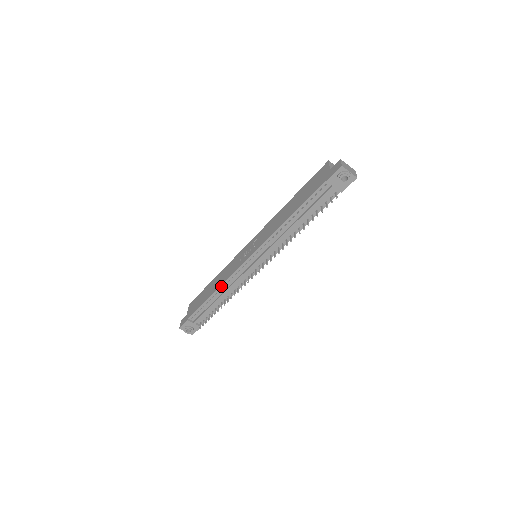
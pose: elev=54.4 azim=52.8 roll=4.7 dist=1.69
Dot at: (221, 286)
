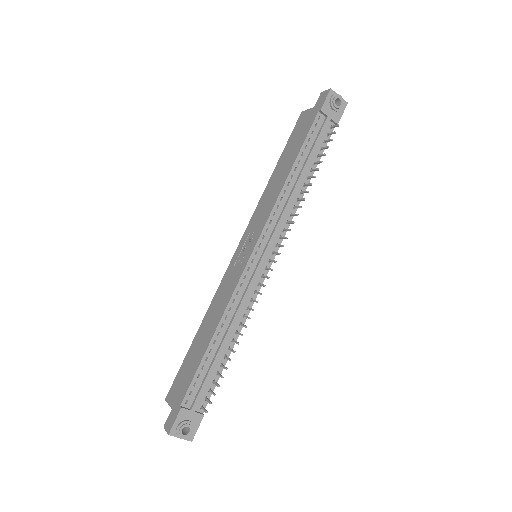
Dot at: (223, 315)
